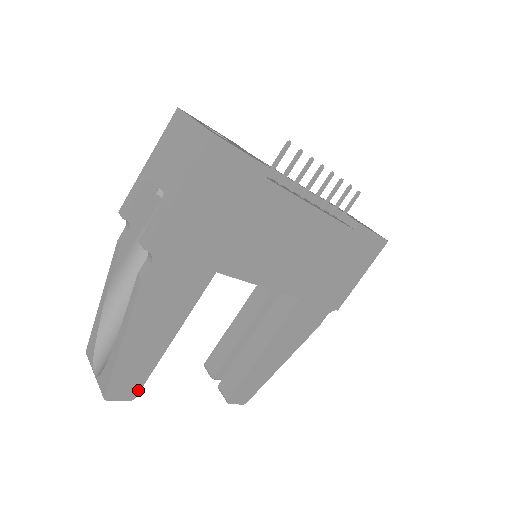
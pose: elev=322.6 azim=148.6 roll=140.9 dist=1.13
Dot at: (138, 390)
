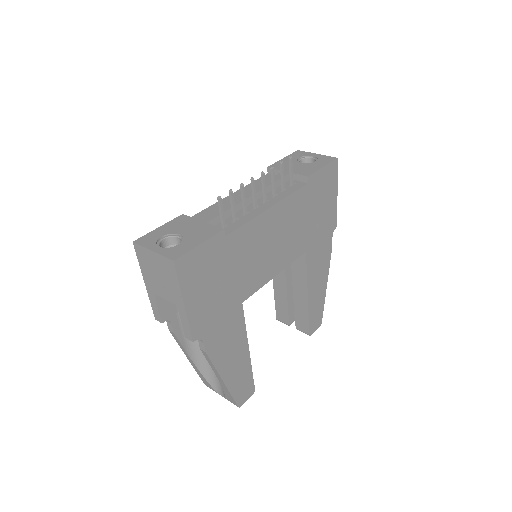
Dot at: (253, 386)
